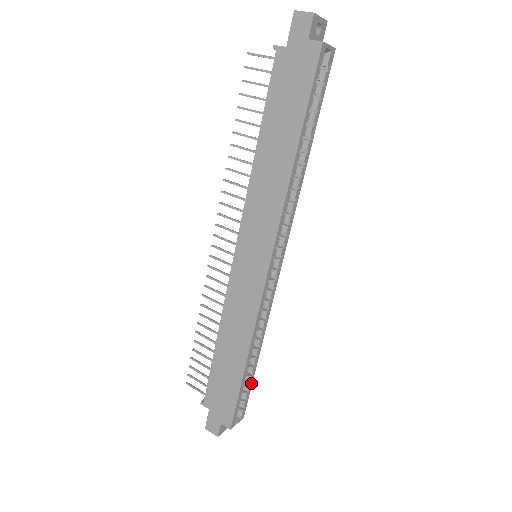
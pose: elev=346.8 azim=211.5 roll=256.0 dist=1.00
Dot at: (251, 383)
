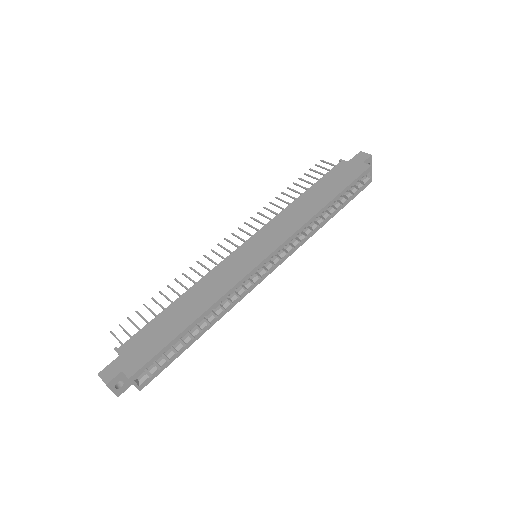
Dot at: (176, 357)
